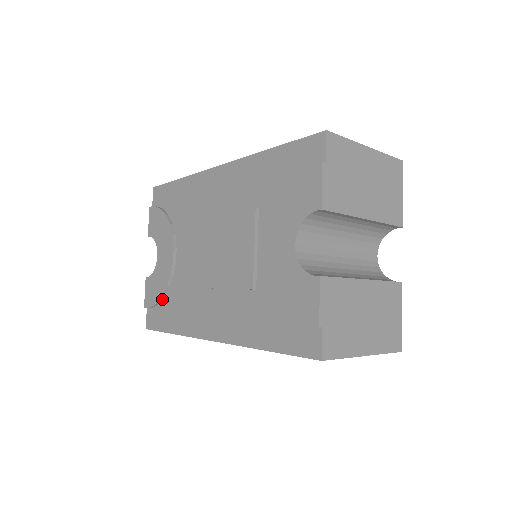
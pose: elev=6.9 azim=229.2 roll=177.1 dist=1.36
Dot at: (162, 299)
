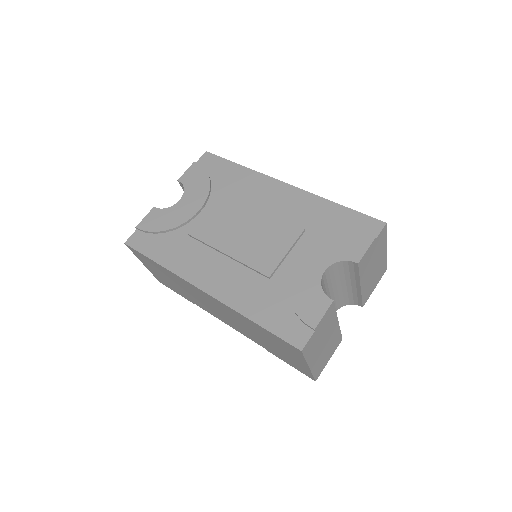
Dot at: (162, 232)
